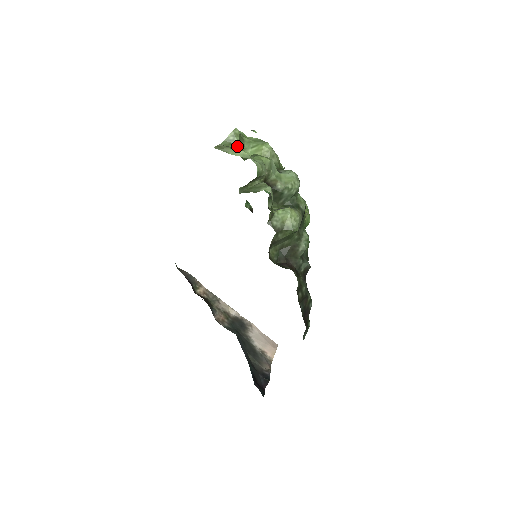
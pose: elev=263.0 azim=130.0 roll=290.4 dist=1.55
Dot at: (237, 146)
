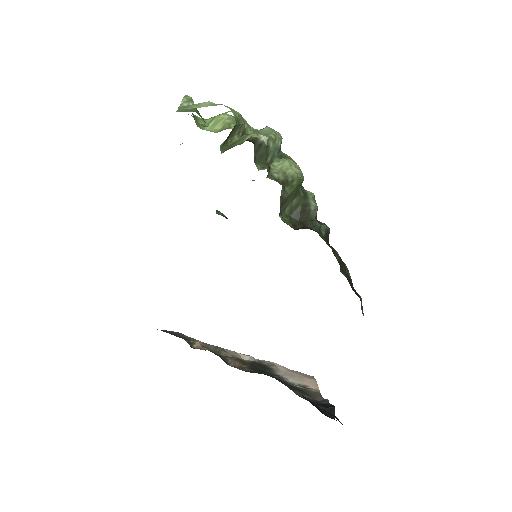
Dot at: (196, 110)
